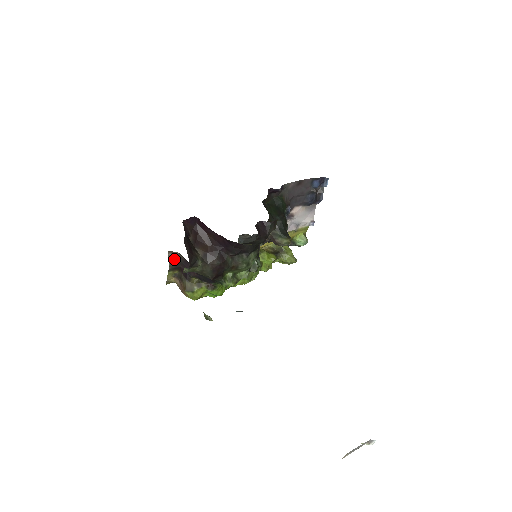
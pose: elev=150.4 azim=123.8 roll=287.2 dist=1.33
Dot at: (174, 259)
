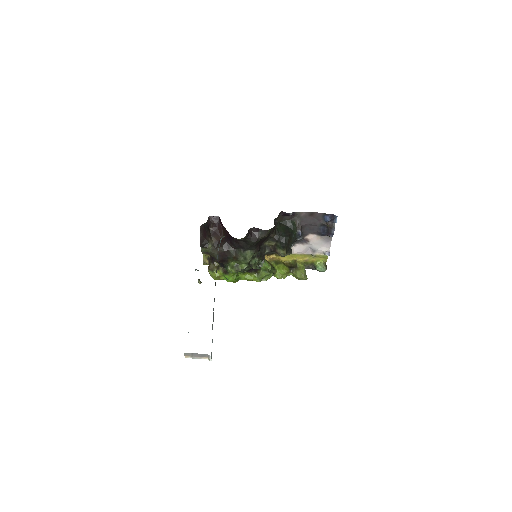
Dot at: occluded
